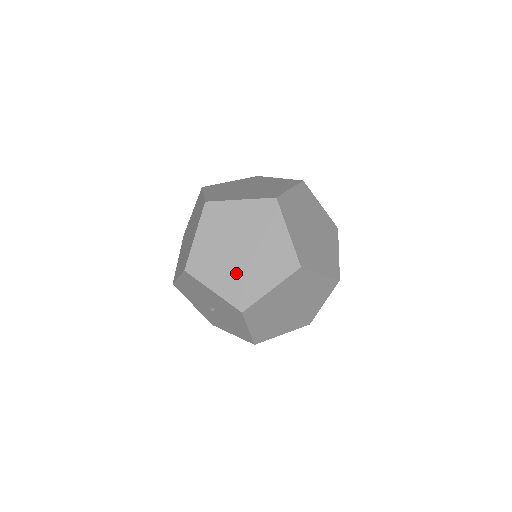
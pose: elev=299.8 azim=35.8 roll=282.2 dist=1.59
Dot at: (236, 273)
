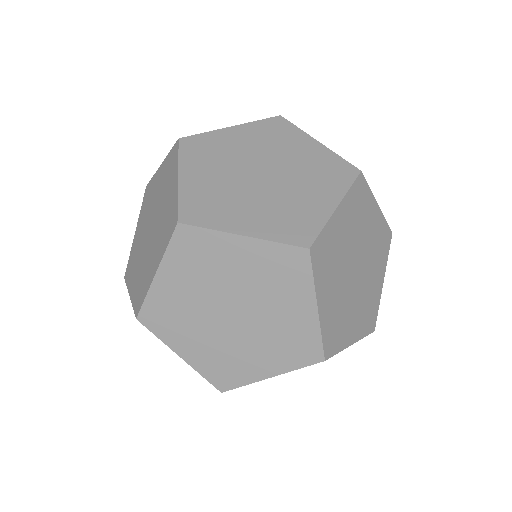
Dot at: (219, 343)
